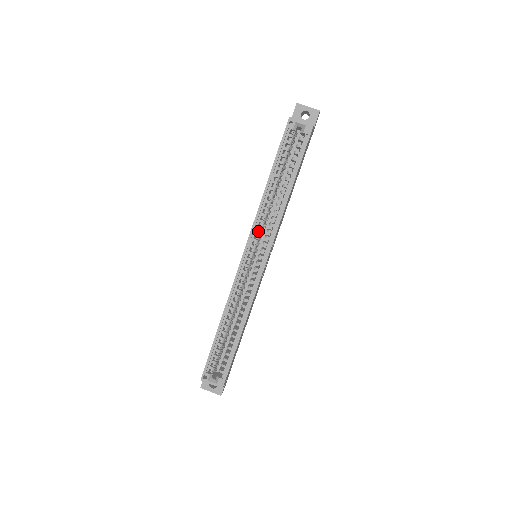
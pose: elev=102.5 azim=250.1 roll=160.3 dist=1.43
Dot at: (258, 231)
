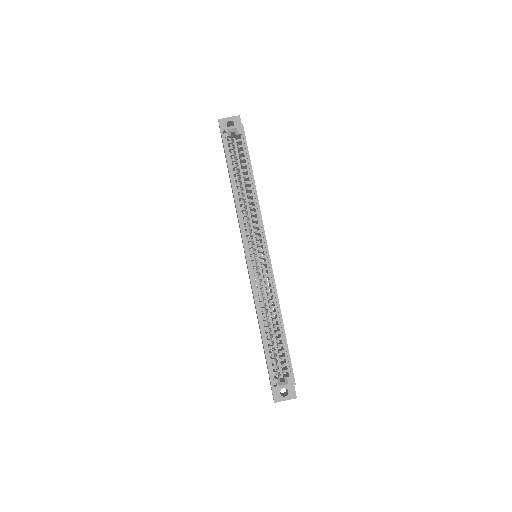
Dot at: (247, 231)
